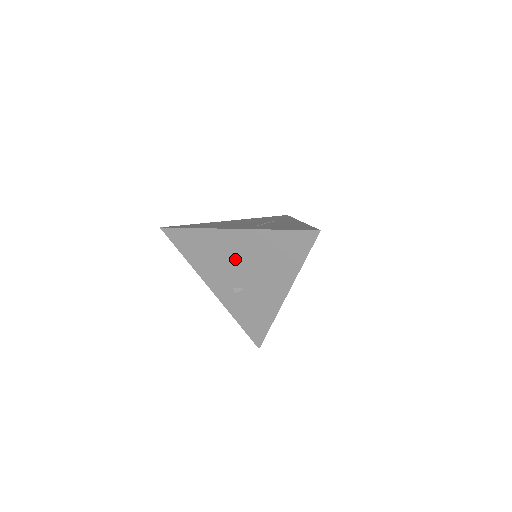
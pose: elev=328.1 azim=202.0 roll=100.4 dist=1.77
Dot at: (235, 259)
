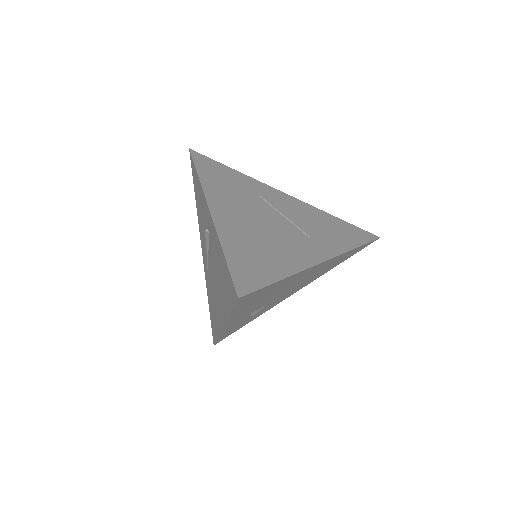
Dot at: (289, 287)
